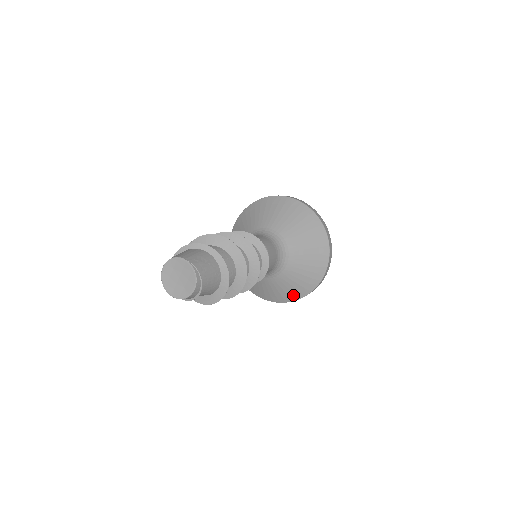
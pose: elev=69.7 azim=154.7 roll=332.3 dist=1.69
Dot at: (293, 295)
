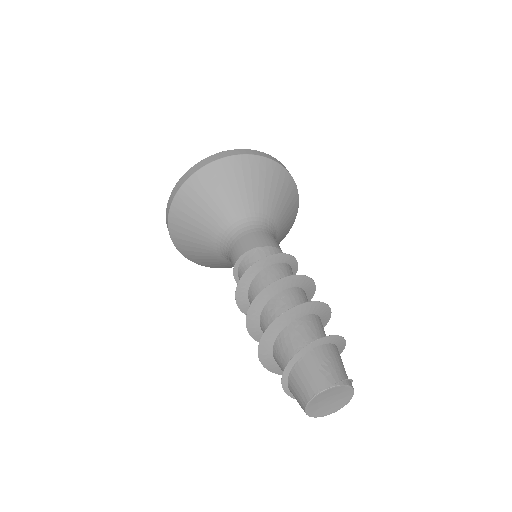
Dot at: (287, 231)
